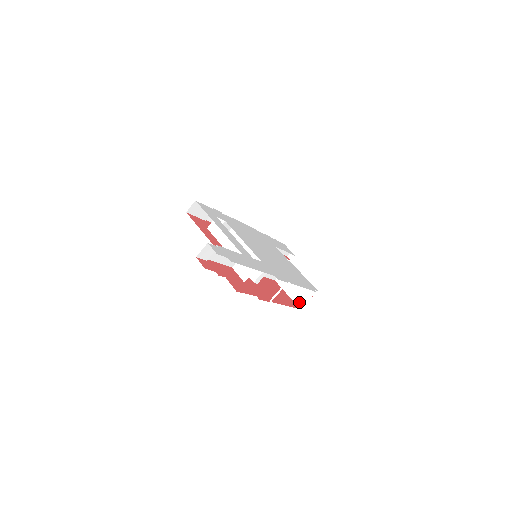
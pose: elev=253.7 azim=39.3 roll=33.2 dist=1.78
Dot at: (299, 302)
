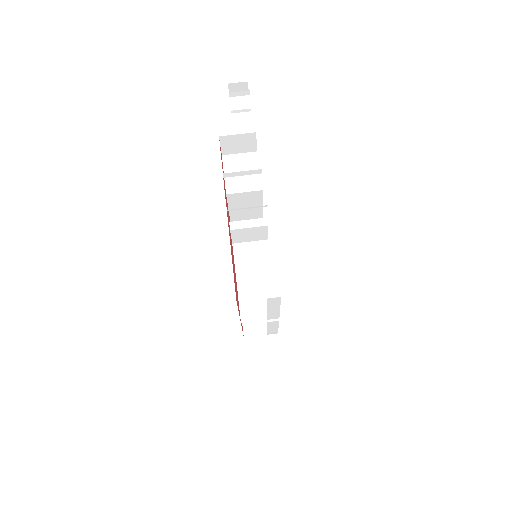
Dot at: occluded
